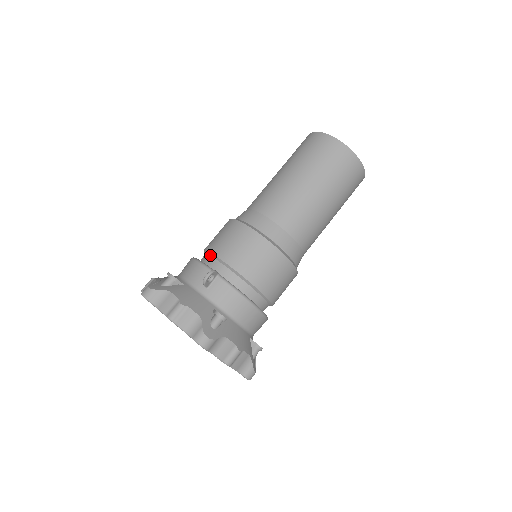
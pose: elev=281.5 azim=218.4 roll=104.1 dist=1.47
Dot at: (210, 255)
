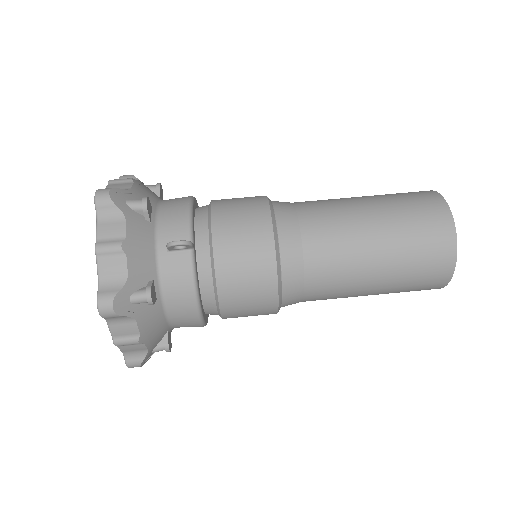
Dot at: (208, 216)
